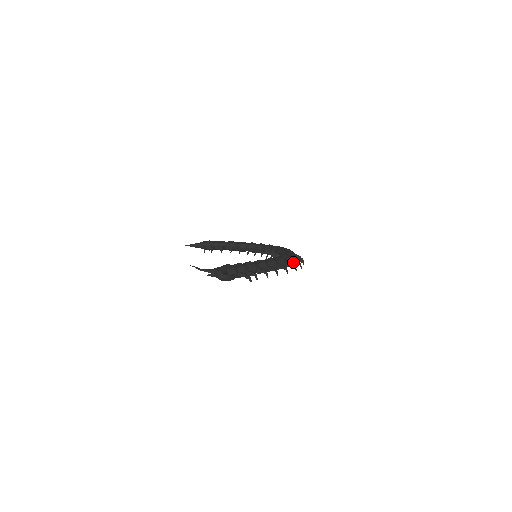
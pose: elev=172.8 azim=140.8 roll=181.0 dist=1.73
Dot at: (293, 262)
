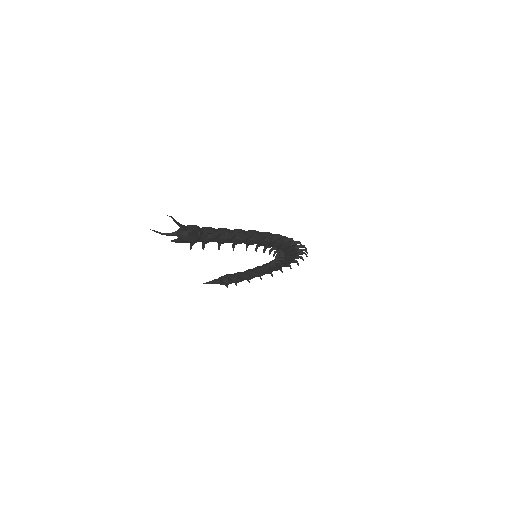
Dot at: (284, 239)
